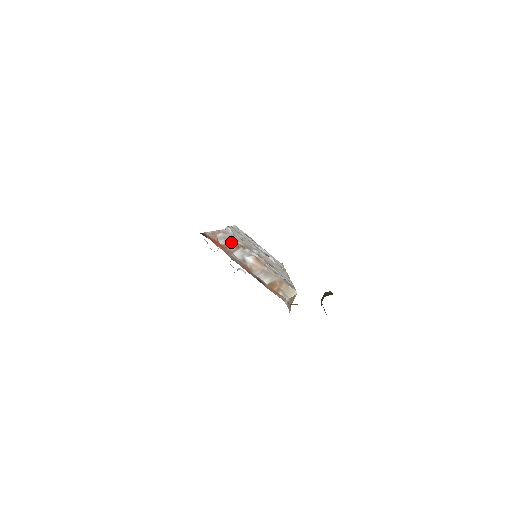
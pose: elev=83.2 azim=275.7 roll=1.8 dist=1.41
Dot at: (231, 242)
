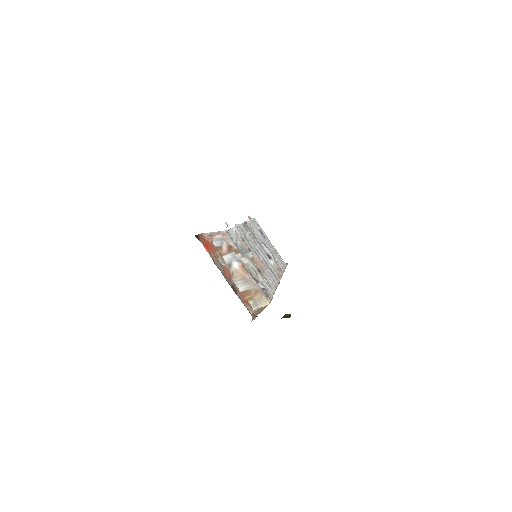
Dot at: (226, 245)
